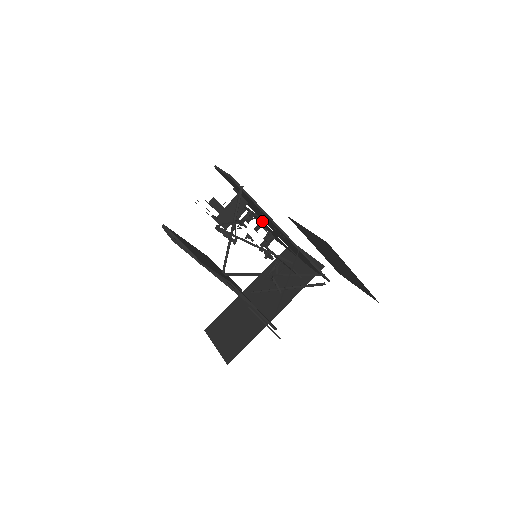
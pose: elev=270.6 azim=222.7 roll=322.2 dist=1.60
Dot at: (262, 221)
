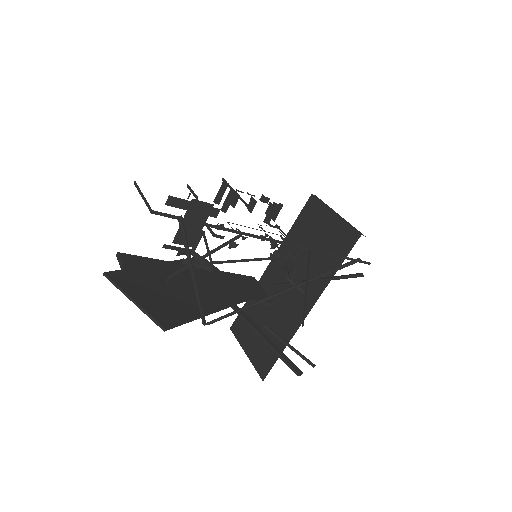
Dot at: occluded
